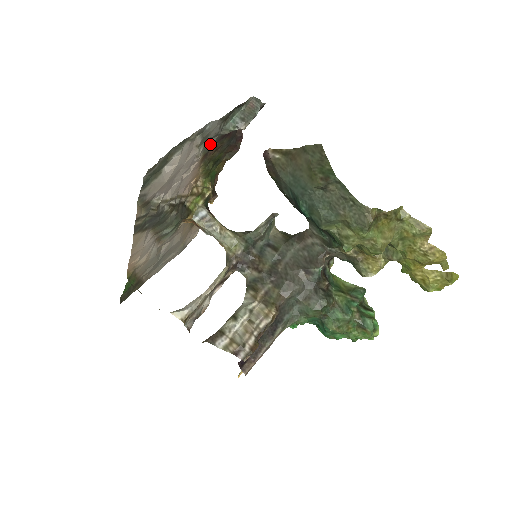
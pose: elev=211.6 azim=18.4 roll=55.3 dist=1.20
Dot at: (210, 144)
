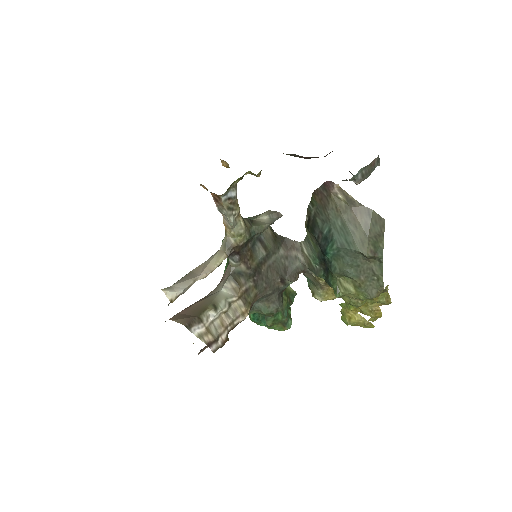
Dot at: occluded
